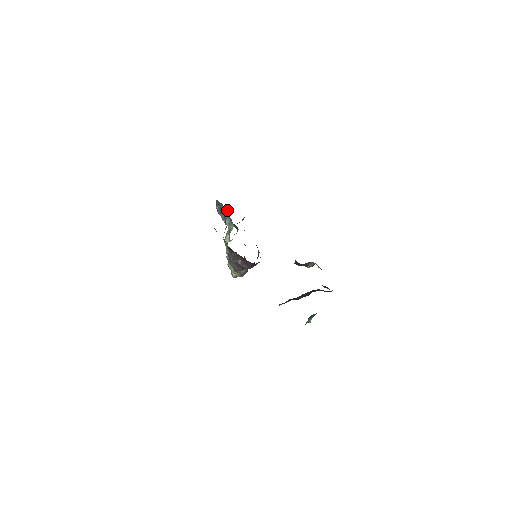
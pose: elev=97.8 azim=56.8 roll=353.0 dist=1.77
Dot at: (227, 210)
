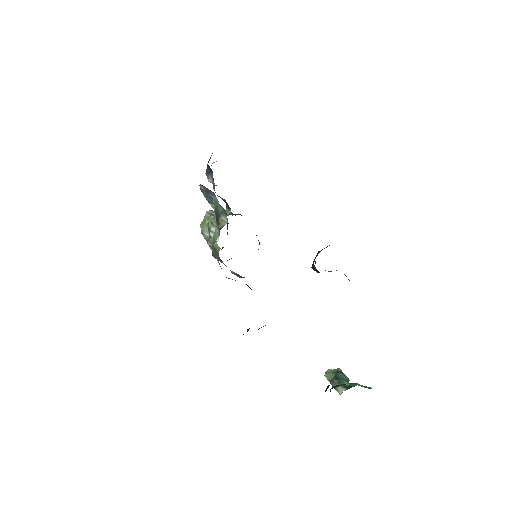
Dot at: (211, 169)
